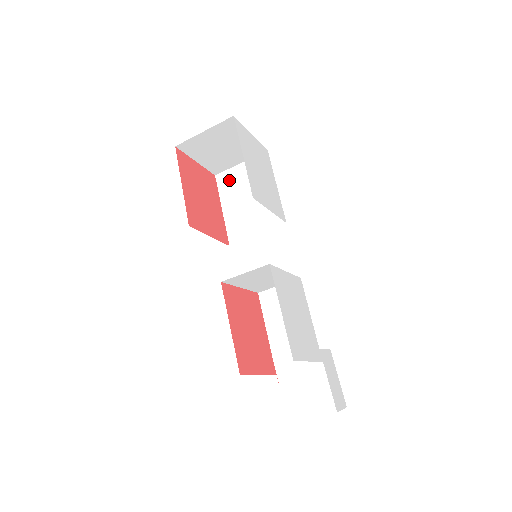
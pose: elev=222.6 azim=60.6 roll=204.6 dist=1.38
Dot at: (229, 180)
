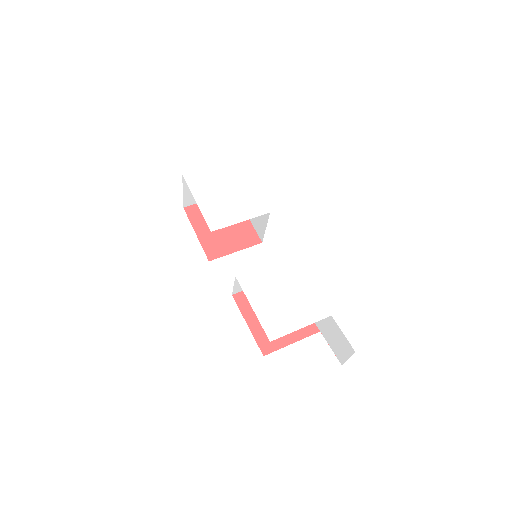
Dot at: occluded
